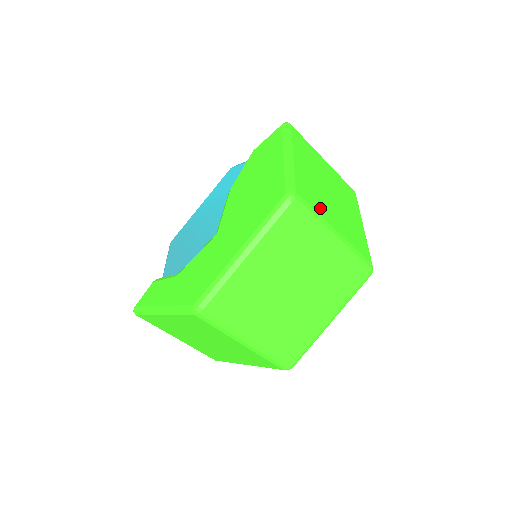
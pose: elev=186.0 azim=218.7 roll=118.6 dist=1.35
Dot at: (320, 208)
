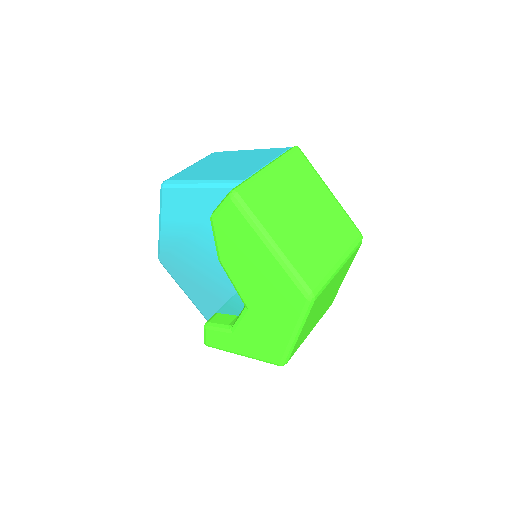
Dot at: (322, 263)
